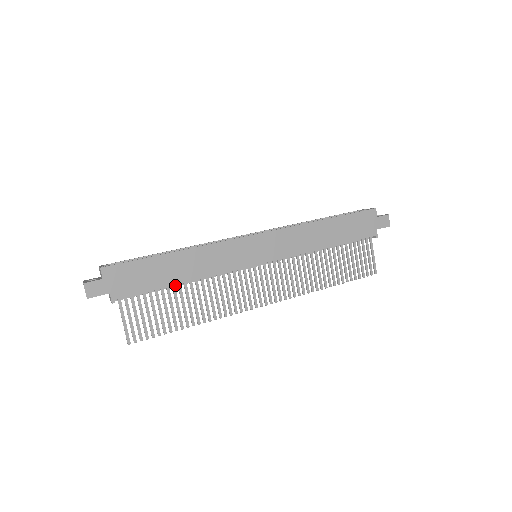
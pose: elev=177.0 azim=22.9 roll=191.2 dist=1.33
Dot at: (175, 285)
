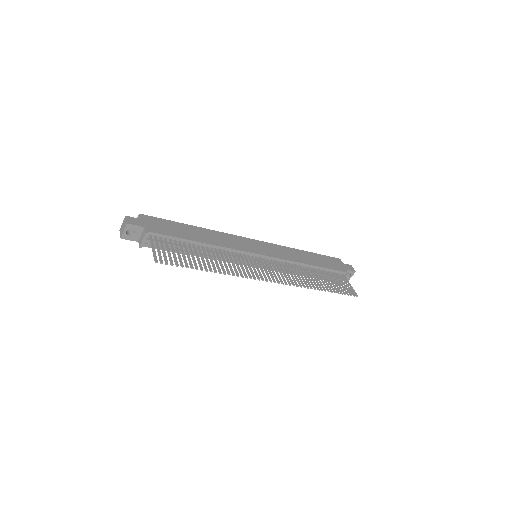
Dot at: occluded
